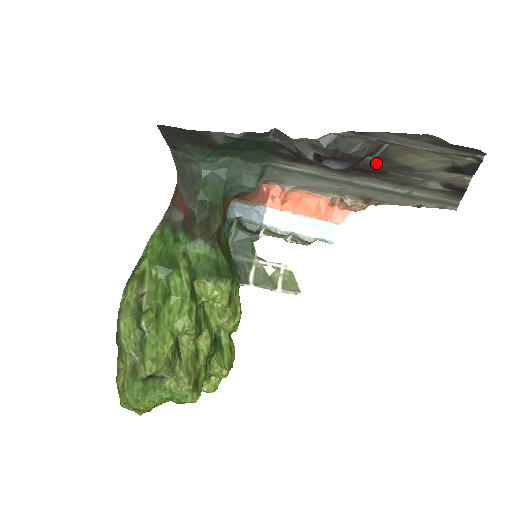
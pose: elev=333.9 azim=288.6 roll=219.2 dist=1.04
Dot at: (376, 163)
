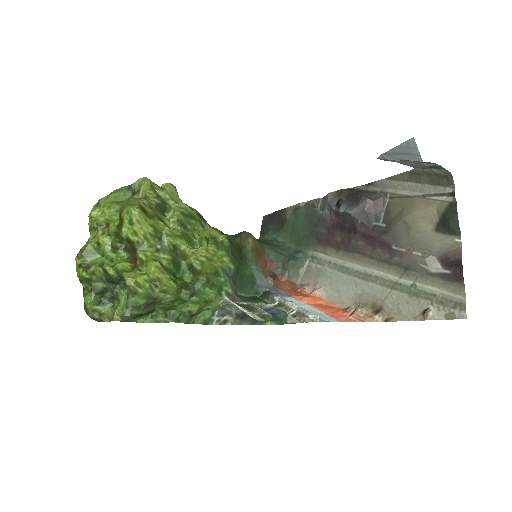
Dot at: (382, 230)
